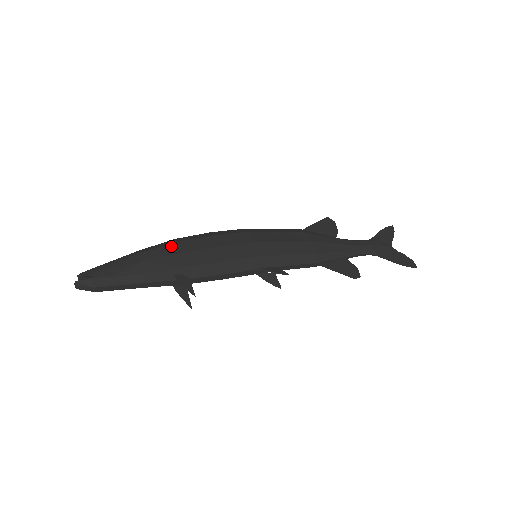
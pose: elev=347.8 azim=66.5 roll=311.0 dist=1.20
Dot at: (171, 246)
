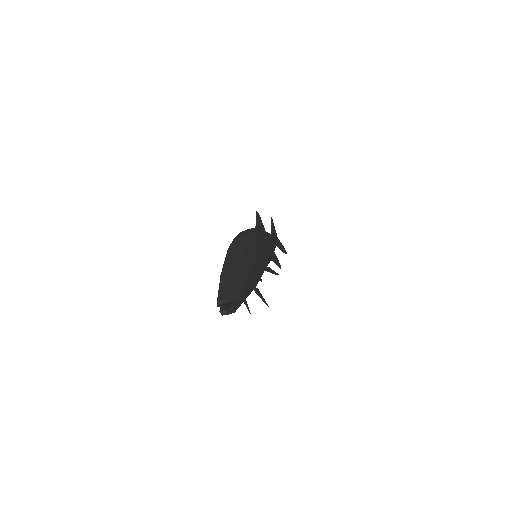
Dot at: (245, 258)
